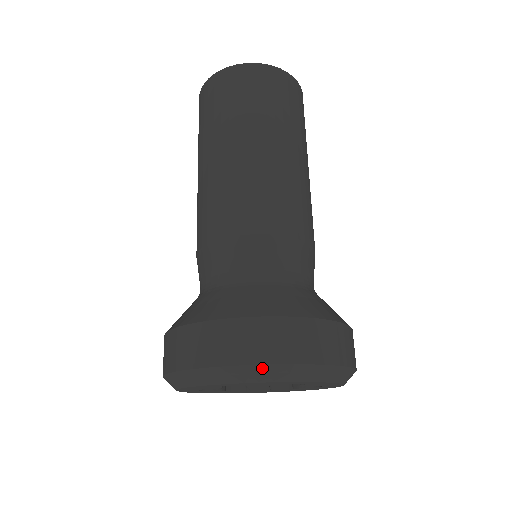
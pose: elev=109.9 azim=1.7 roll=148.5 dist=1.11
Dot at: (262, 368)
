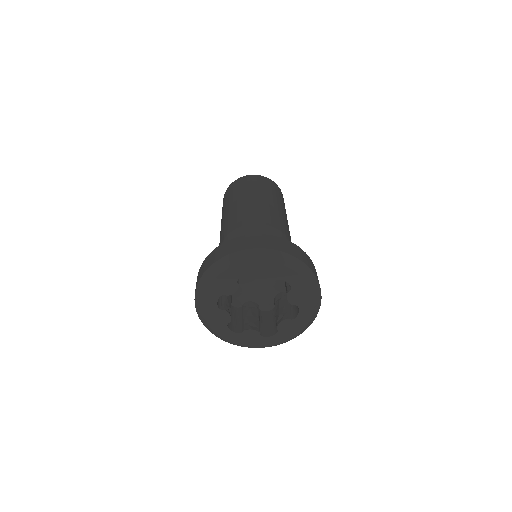
Dot at: (271, 252)
